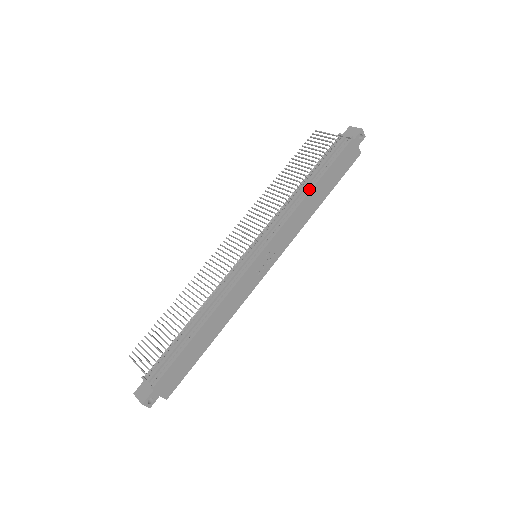
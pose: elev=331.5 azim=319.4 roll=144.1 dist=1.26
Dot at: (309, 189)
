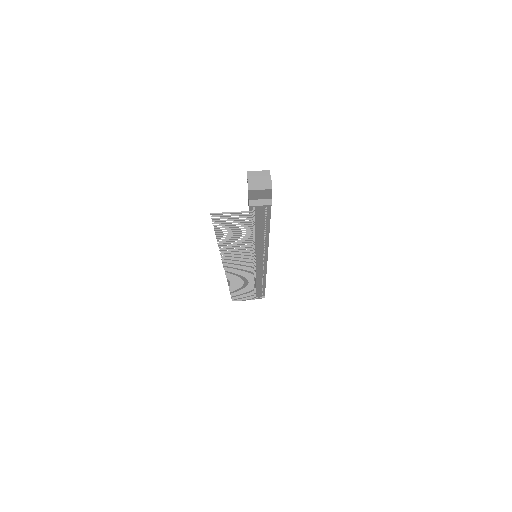
Dot at: (266, 237)
